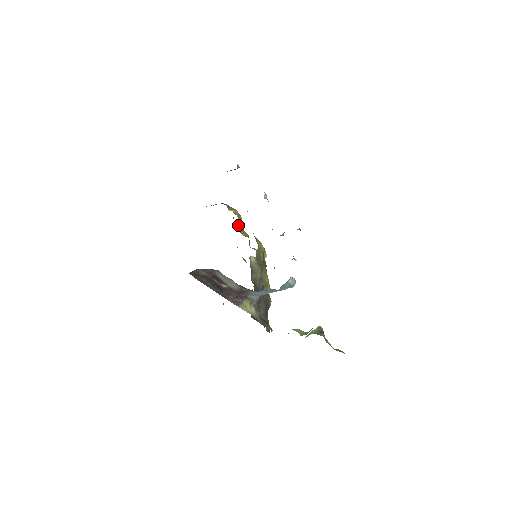
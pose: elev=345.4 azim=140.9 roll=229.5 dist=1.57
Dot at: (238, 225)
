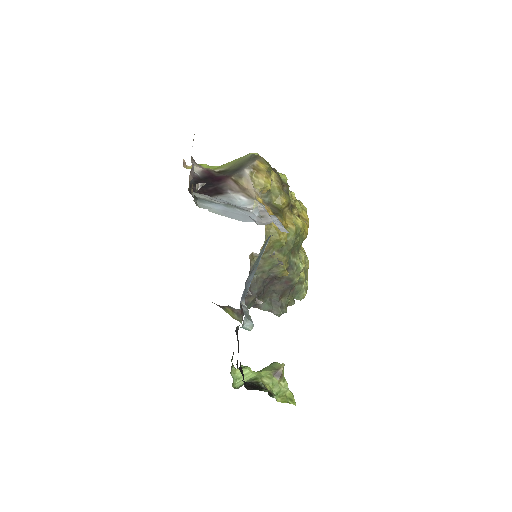
Dot at: (266, 194)
